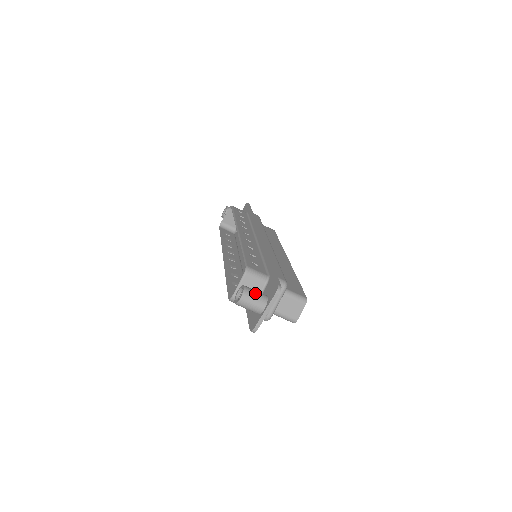
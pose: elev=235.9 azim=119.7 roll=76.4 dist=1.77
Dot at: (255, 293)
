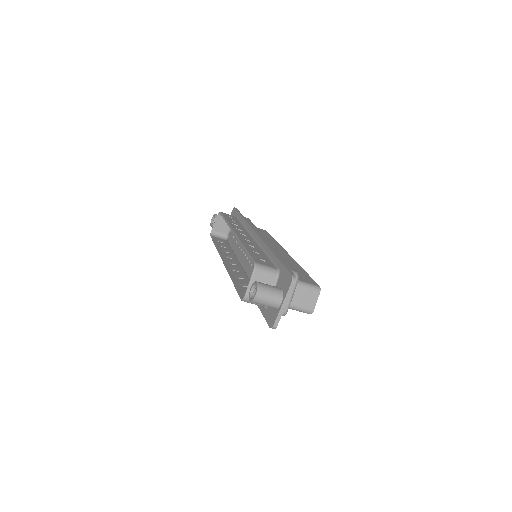
Dot at: (269, 287)
